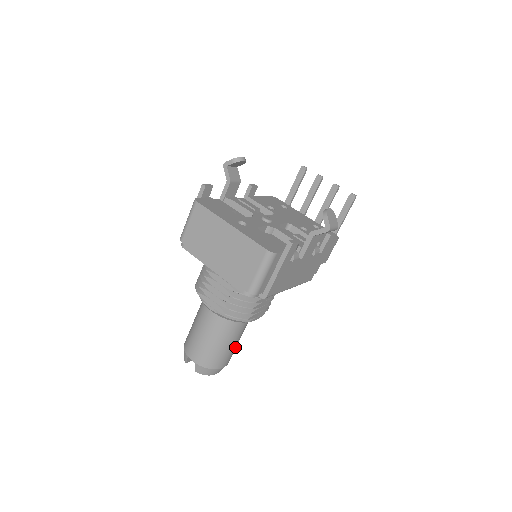
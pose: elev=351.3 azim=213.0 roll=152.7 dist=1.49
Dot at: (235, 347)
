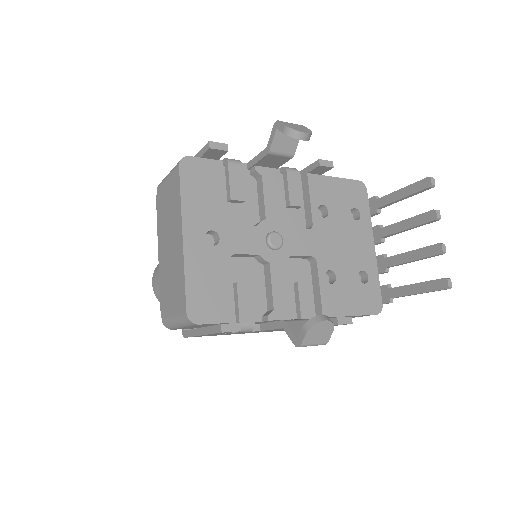
Dot at: occluded
